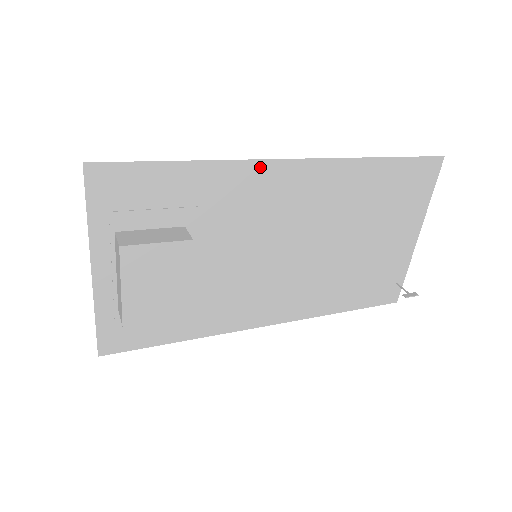
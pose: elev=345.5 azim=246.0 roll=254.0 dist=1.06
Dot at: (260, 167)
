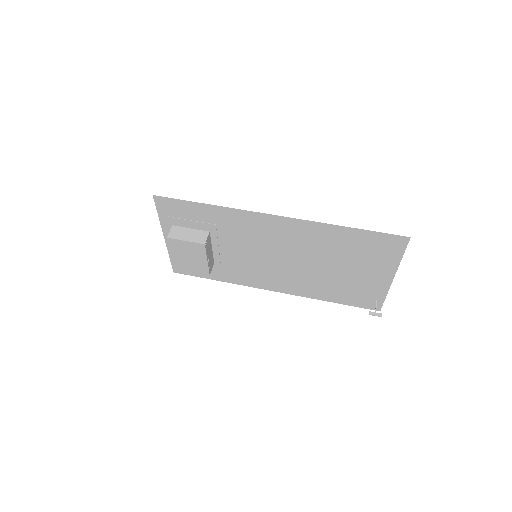
Dot at: (252, 215)
